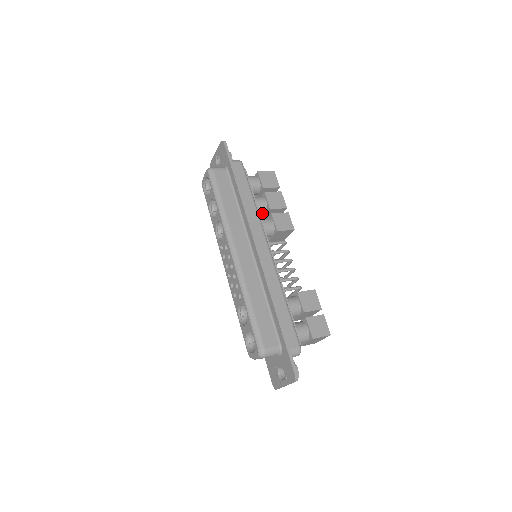
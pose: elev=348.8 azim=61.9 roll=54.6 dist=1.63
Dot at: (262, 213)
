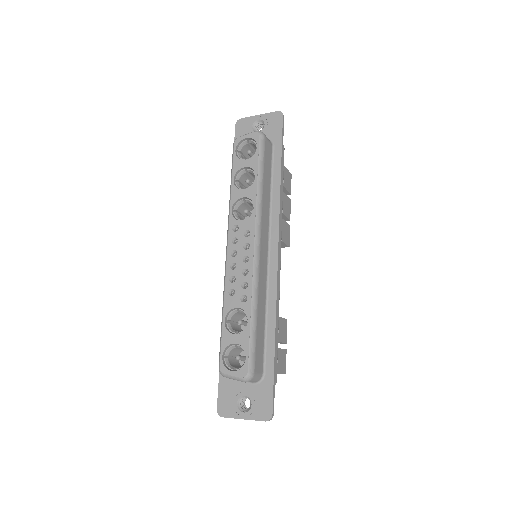
Dot at: occluded
